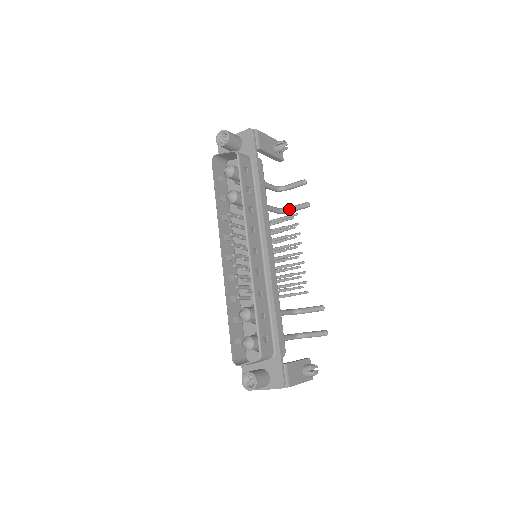
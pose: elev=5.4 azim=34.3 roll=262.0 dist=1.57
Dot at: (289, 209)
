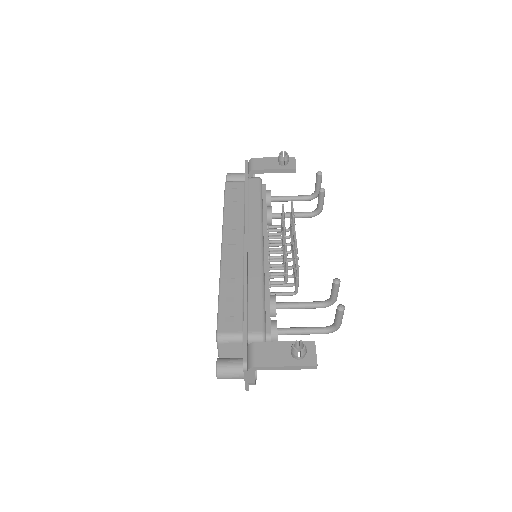
Dot at: (317, 207)
